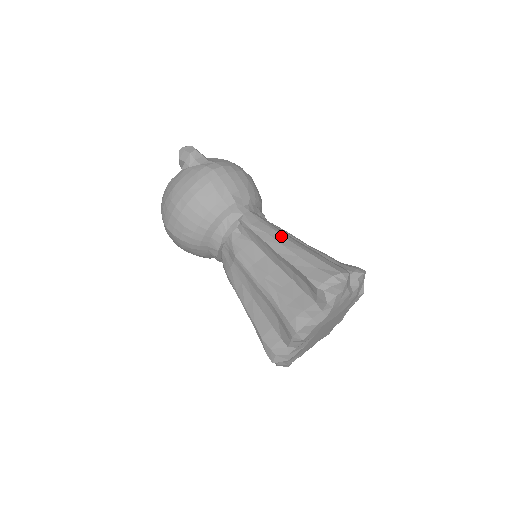
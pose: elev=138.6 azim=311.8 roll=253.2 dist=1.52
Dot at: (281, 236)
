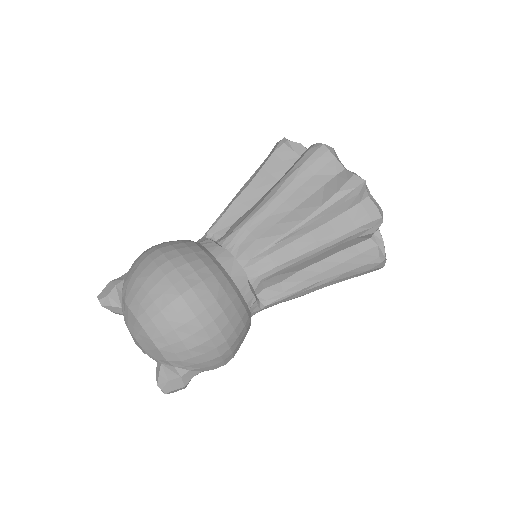
Dot at: occluded
